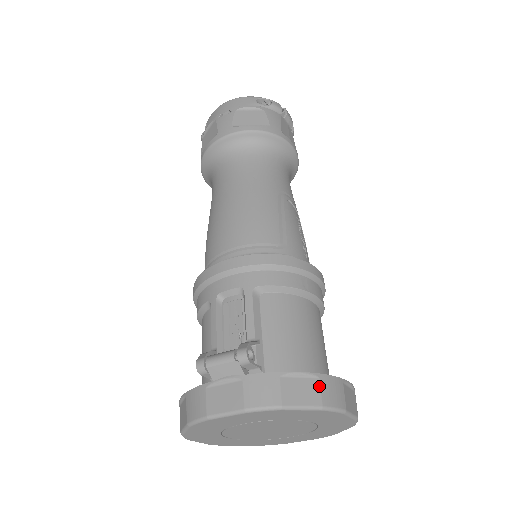
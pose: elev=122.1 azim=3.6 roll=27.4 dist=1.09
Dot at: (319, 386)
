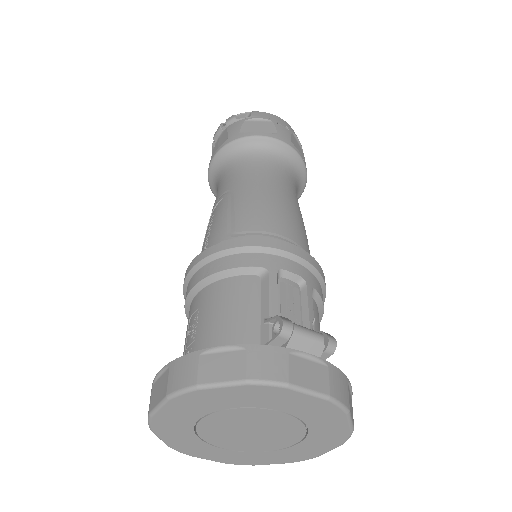
Dot at: occluded
